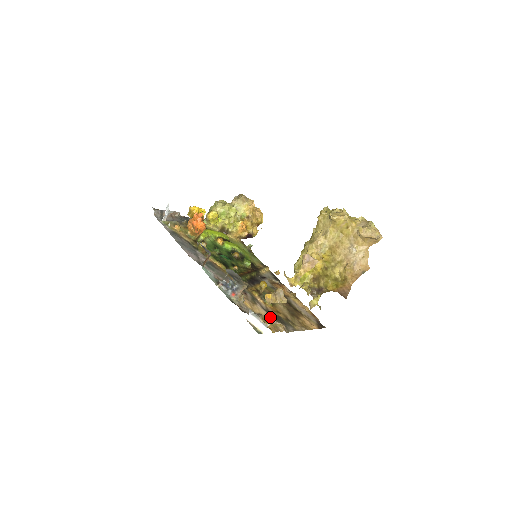
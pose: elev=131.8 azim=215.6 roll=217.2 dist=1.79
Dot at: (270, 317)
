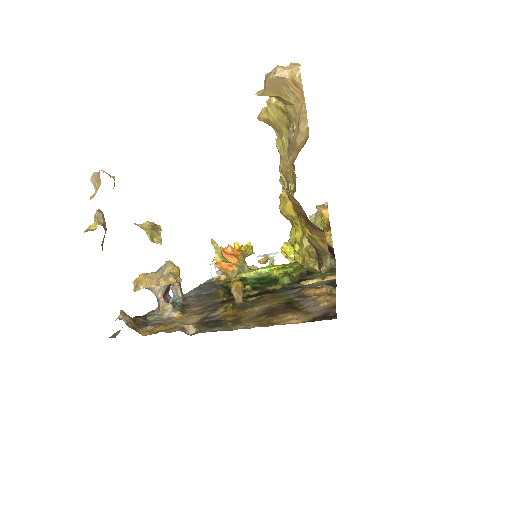
Dot at: (196, 323)
